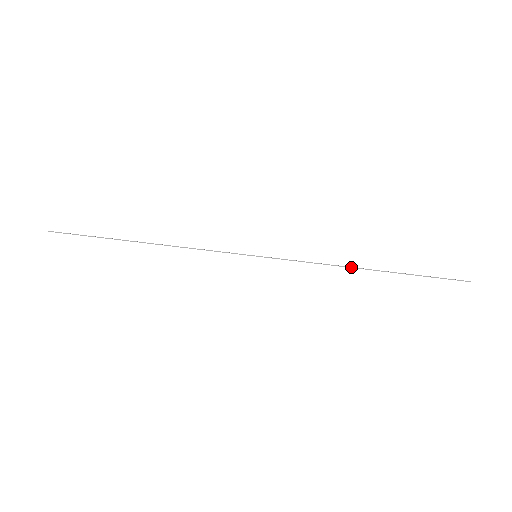
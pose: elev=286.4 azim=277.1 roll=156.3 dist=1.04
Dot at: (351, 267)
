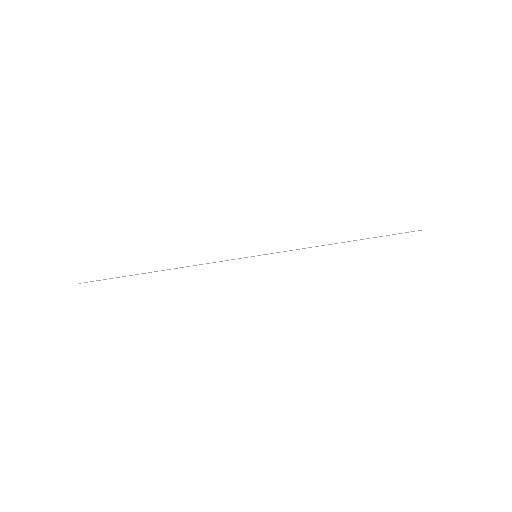
Dot at: occluded
